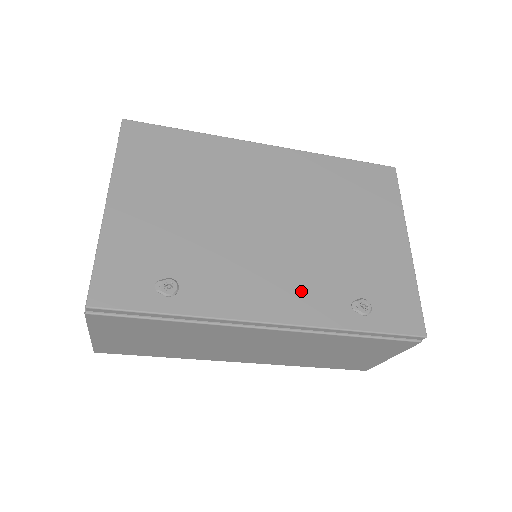
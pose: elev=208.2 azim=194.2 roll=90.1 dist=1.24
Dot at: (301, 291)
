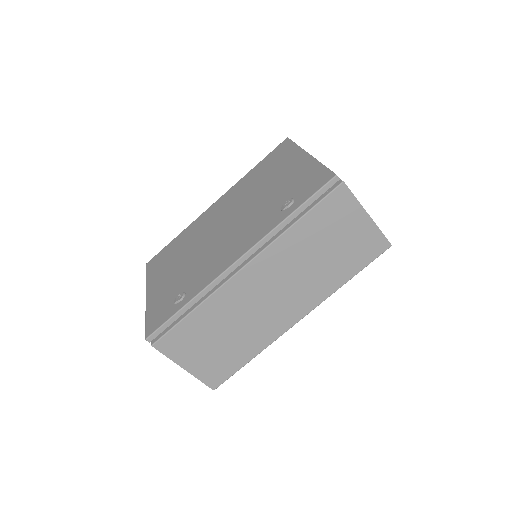
Dot at: (249, 233)
